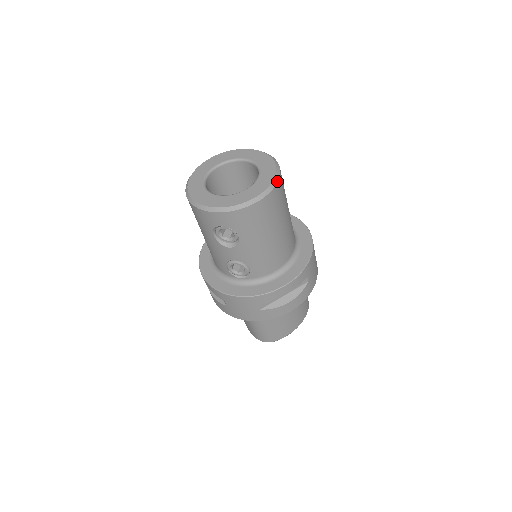
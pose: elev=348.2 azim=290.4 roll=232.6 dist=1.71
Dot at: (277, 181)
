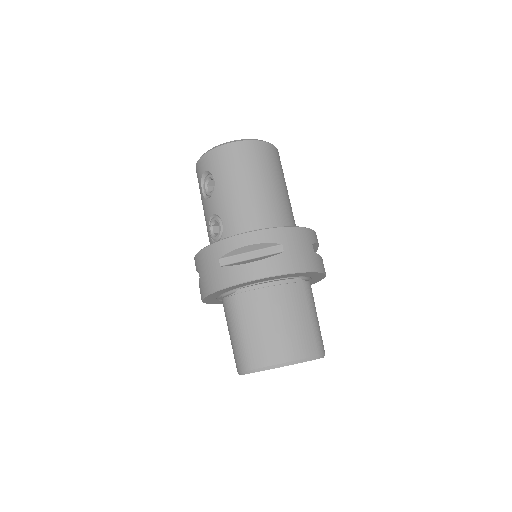
Dot at: (260, 140)
